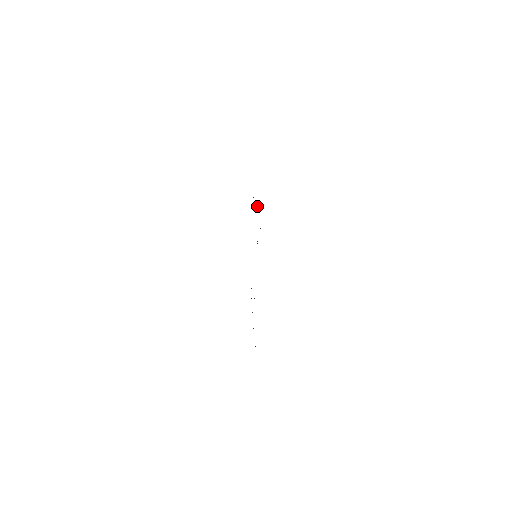
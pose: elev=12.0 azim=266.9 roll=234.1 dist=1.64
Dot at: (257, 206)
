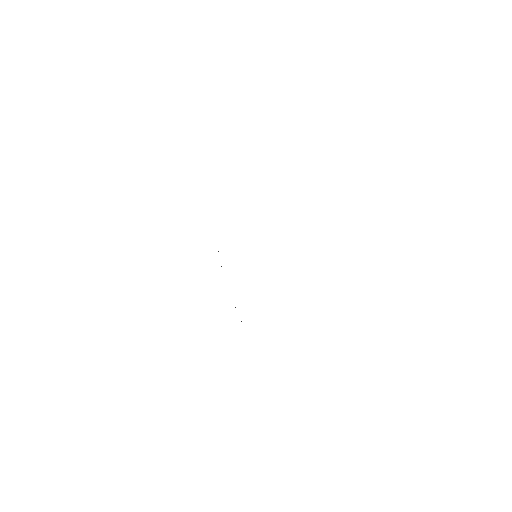
Dot at: occluded
